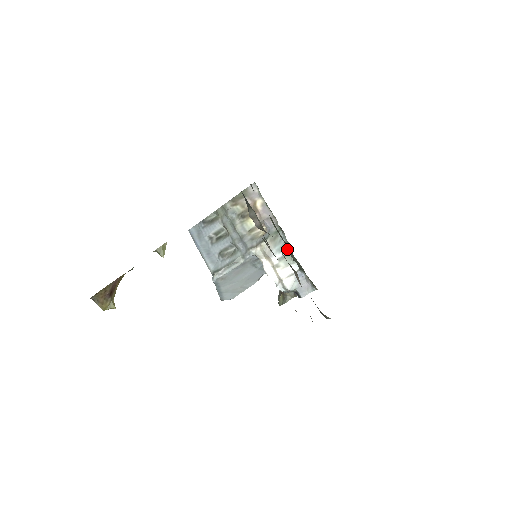
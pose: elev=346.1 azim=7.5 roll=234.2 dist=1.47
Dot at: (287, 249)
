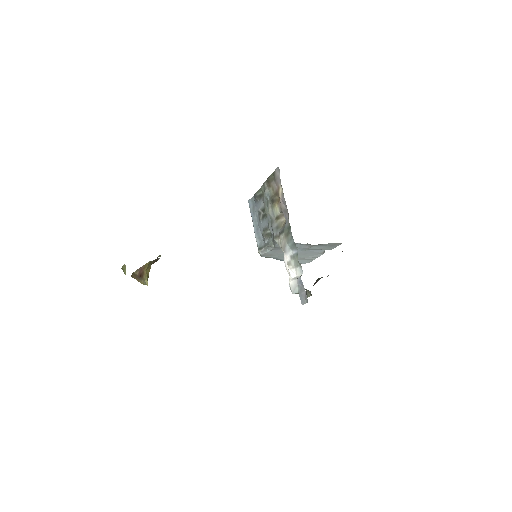
Dot at: (296, 249)
